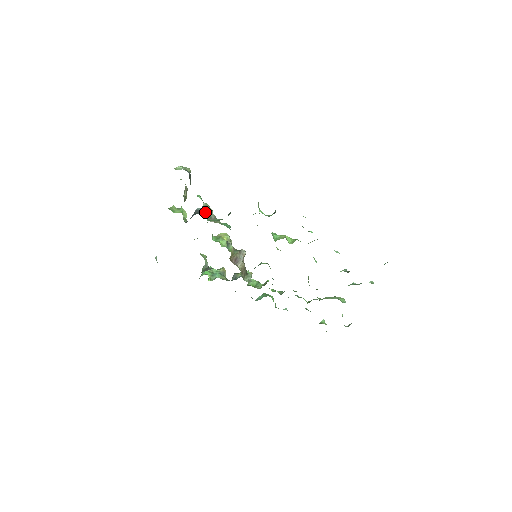
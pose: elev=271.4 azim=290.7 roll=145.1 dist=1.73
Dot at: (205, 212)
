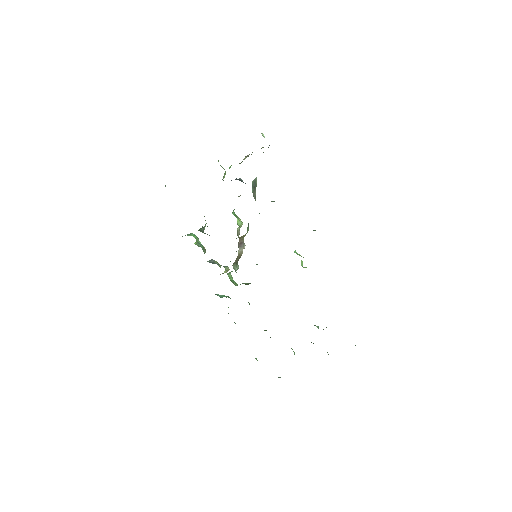
Dot at: (254, 184)
